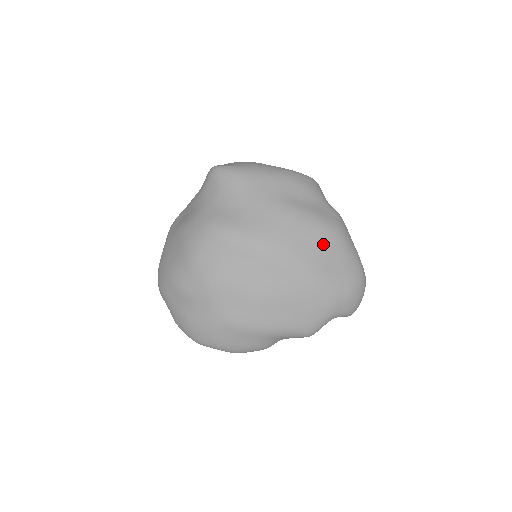
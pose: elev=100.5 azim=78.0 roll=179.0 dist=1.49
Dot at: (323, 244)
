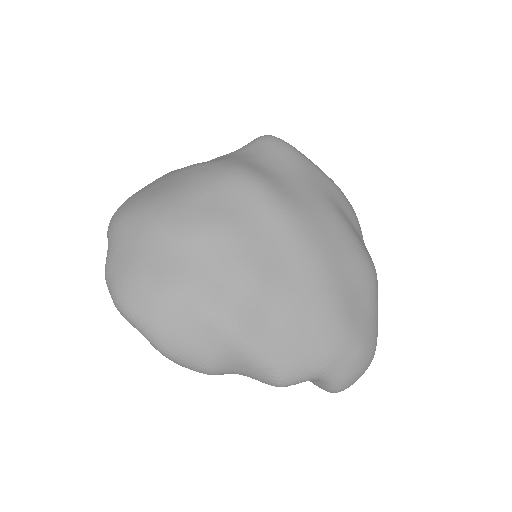
Dot at: (358, 273)
